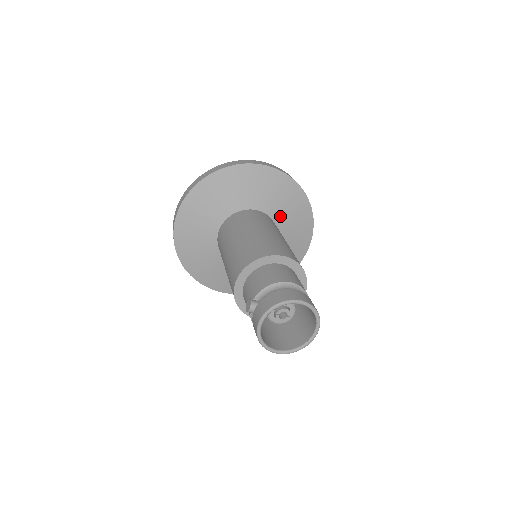
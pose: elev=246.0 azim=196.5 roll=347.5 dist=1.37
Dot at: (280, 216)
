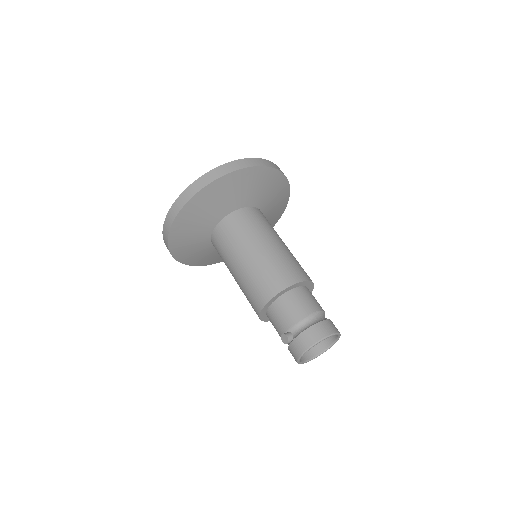
Dot at: (265, 203)
